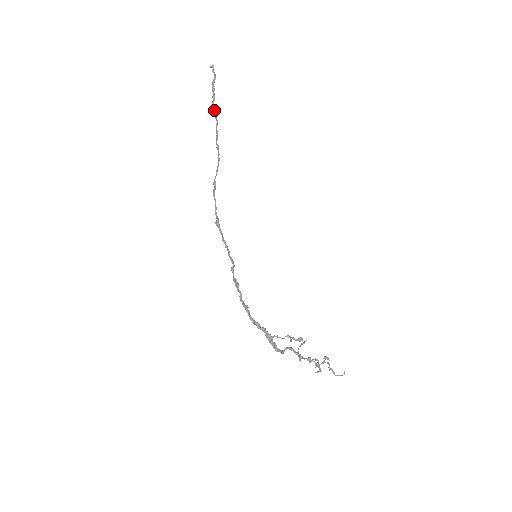
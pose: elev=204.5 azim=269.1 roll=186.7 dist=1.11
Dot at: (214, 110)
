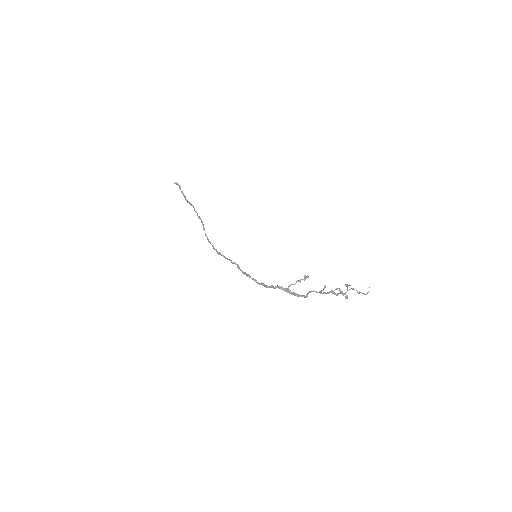
Dot at: (188, 202)
